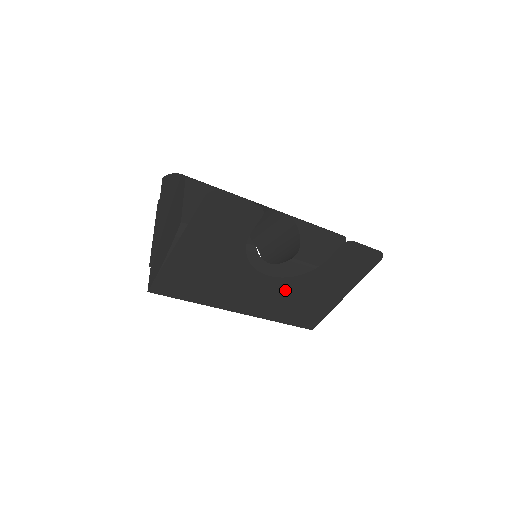
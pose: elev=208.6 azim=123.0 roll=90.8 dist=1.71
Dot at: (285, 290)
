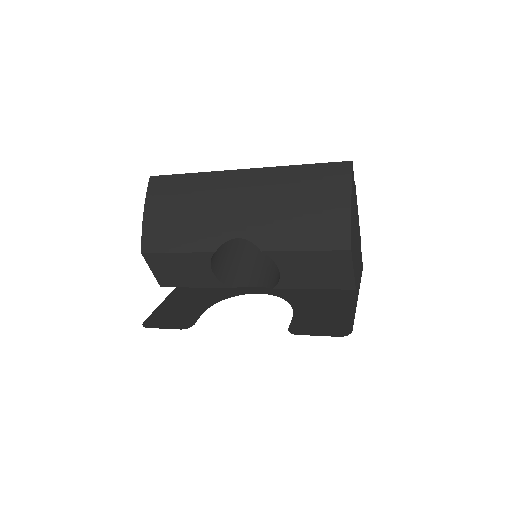
Dot at: occluded
